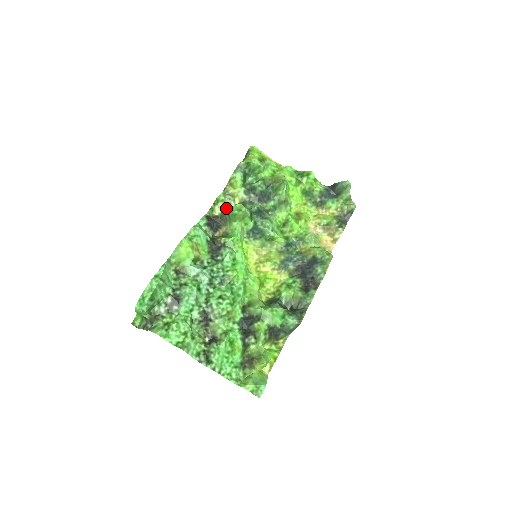
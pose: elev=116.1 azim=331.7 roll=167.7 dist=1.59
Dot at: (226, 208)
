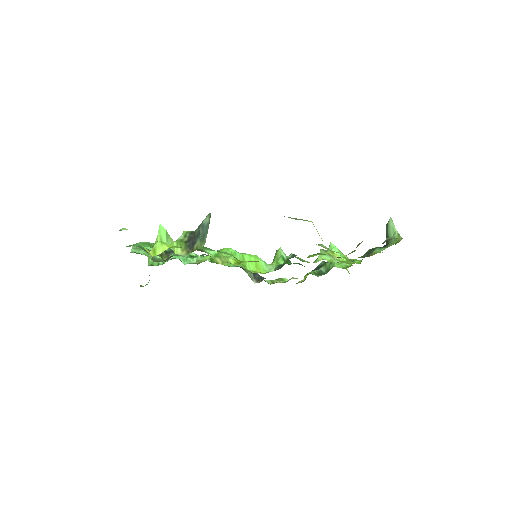
Dot at: occluded
